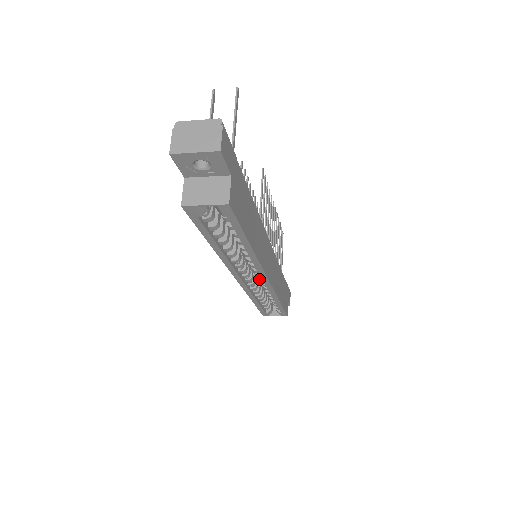
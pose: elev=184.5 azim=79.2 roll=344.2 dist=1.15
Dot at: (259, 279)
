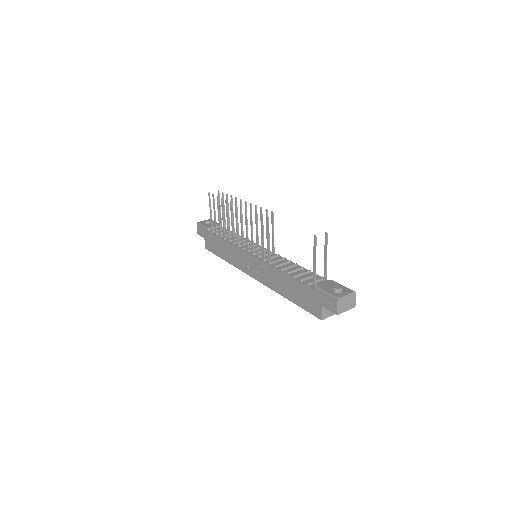
Dot at: occluded
